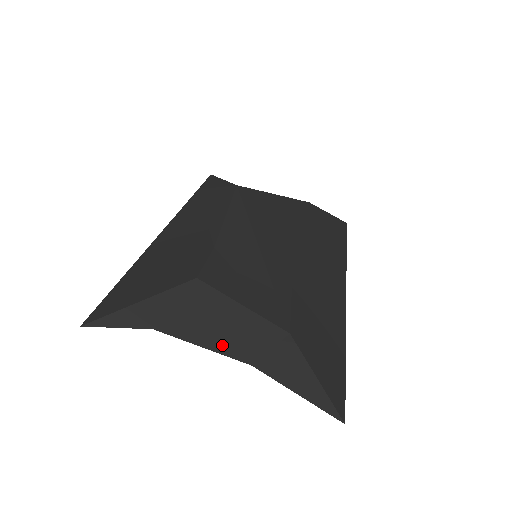
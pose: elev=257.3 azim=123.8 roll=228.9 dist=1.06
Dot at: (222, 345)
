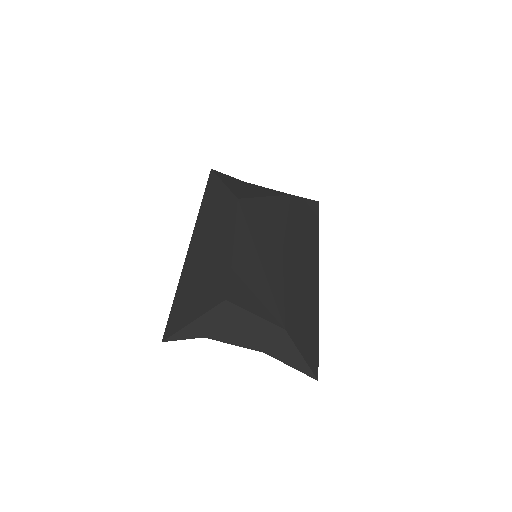
Dot at: (246, 342)
